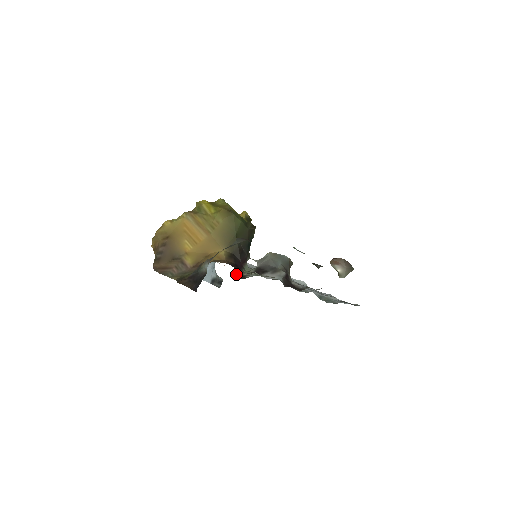
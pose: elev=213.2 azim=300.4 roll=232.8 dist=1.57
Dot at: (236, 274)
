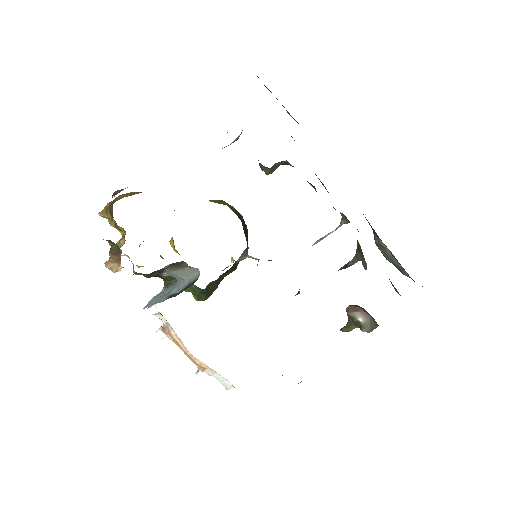
Dot at: occluded
